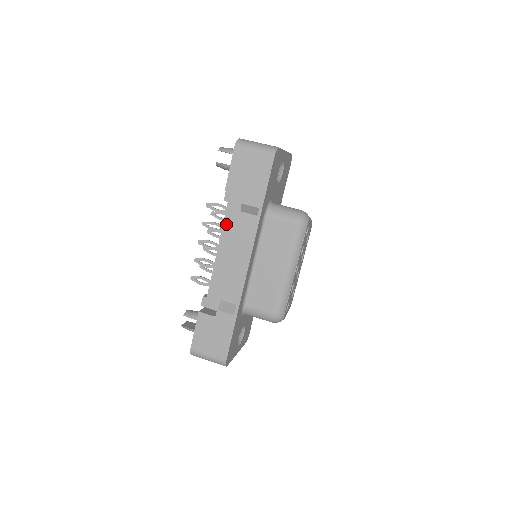
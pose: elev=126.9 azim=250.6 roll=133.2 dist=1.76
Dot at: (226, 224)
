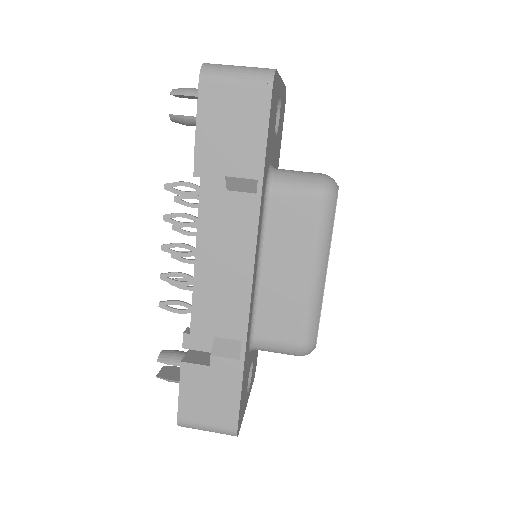
Dot at: (203, 214)
